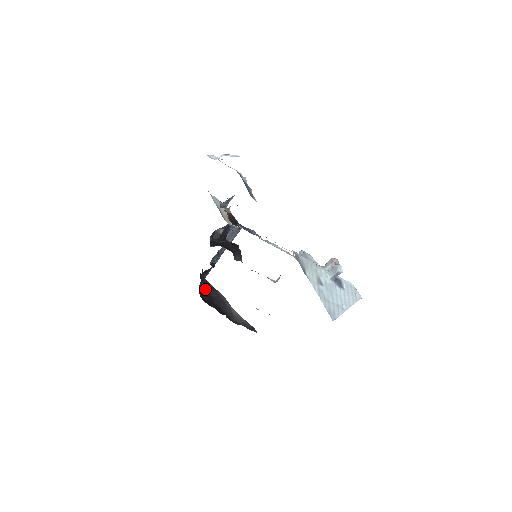
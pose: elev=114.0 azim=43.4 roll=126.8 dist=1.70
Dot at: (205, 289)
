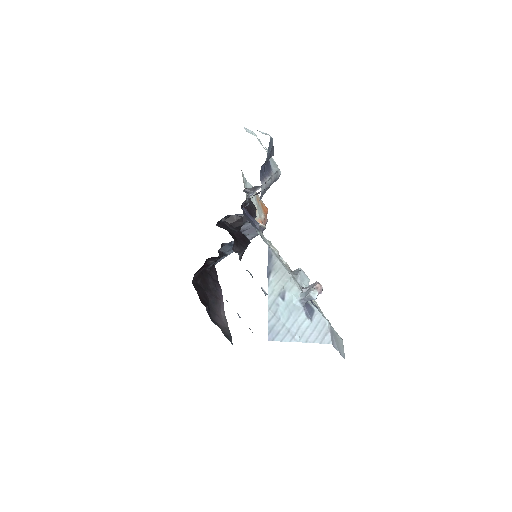
Dot at: (207, 277)
